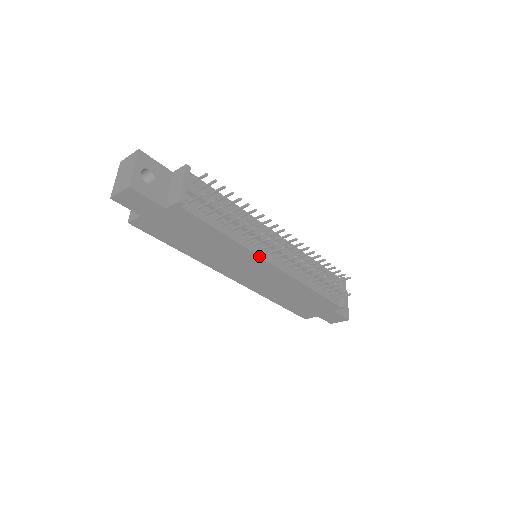
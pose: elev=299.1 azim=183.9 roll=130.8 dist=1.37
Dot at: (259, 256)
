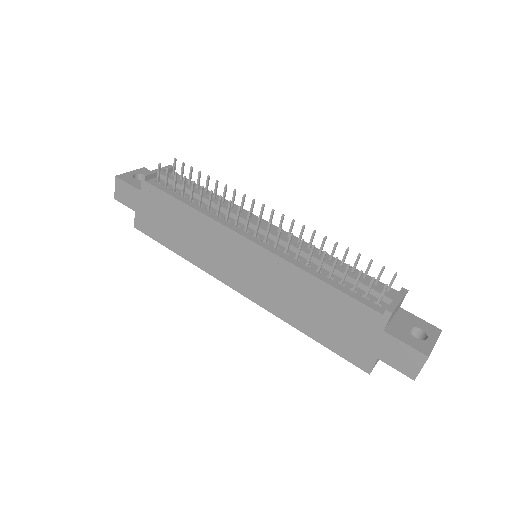
Dot at: (228, 228)
